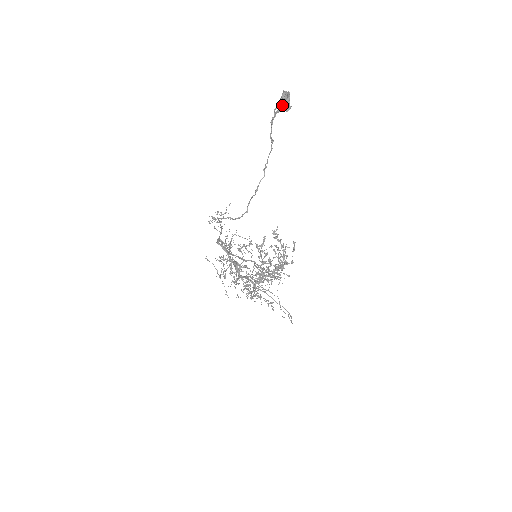
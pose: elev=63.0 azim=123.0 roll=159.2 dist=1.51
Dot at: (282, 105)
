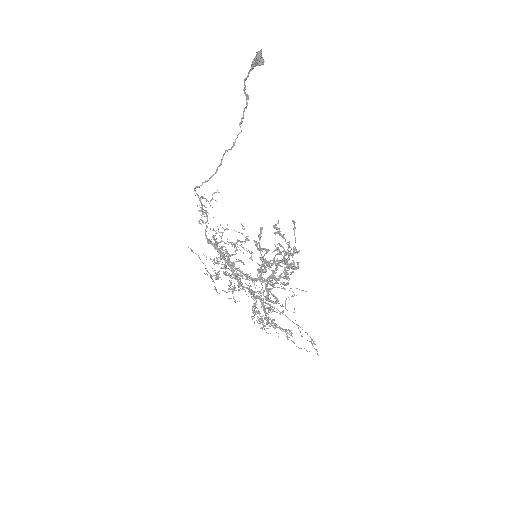
Dot at: (254, 60)
